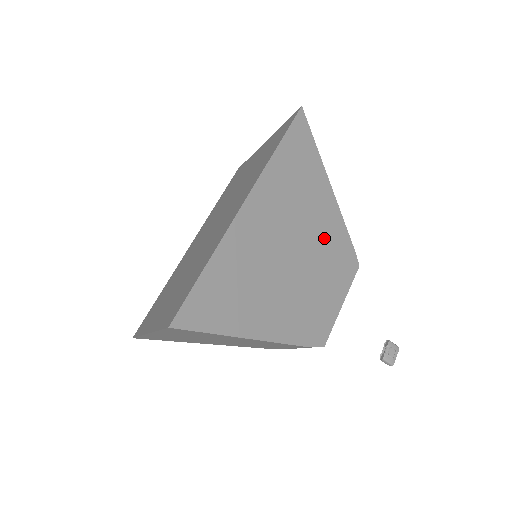
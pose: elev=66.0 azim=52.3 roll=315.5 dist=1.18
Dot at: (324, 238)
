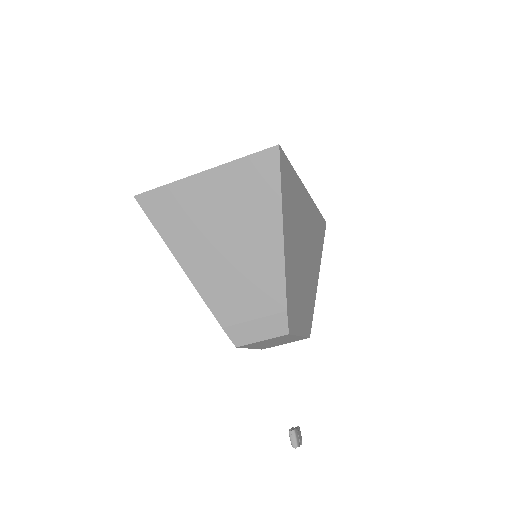
Dot at: (310, 284)
